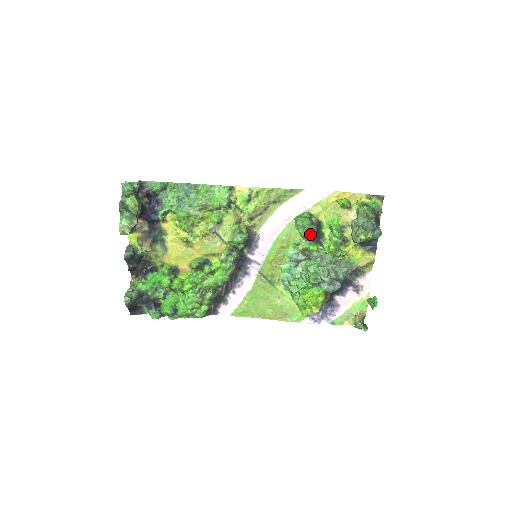
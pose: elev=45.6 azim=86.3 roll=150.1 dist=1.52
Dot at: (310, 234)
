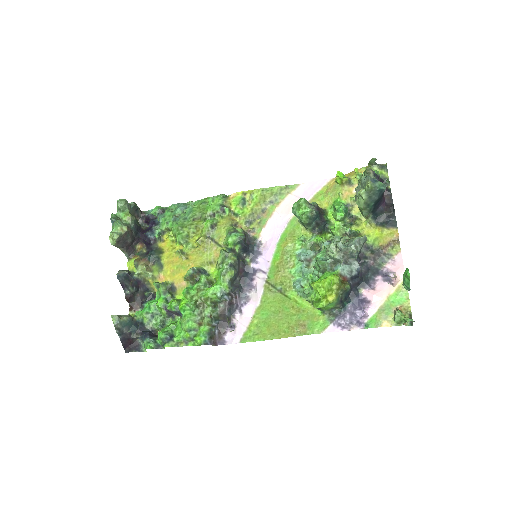
Dot at: (308, 213)
